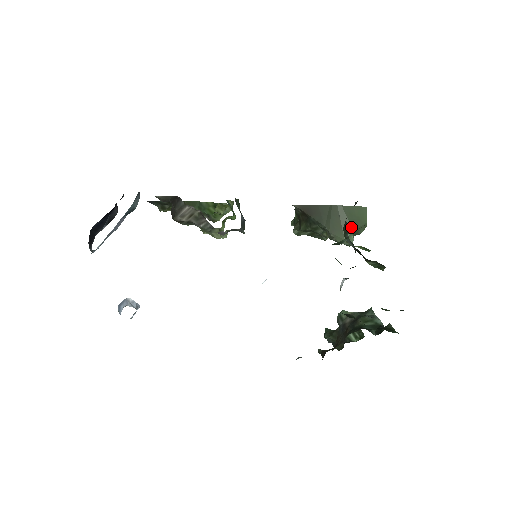
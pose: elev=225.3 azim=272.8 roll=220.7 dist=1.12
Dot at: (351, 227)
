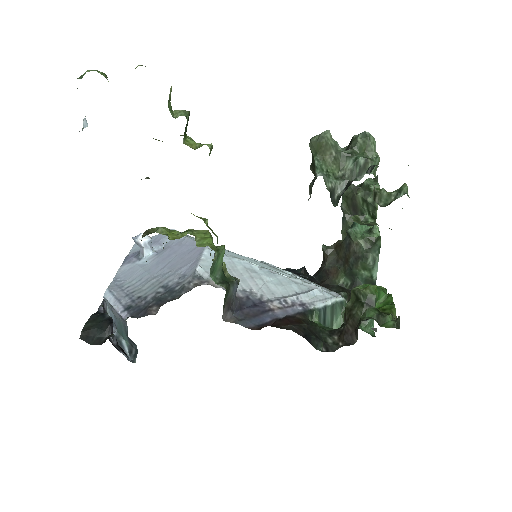
Dot at: occluded
